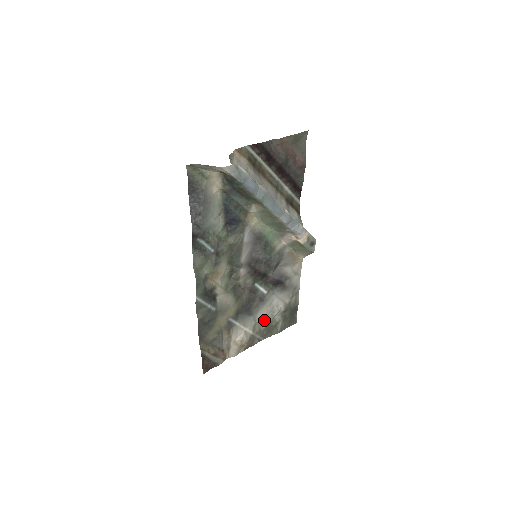
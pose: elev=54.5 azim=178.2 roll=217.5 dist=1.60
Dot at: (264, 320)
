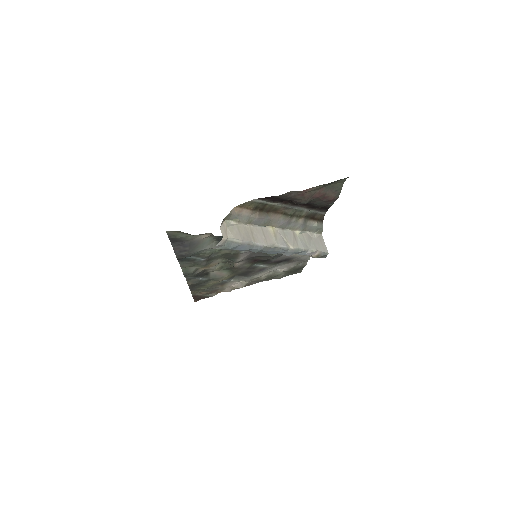
Dot at: (263, 276)
